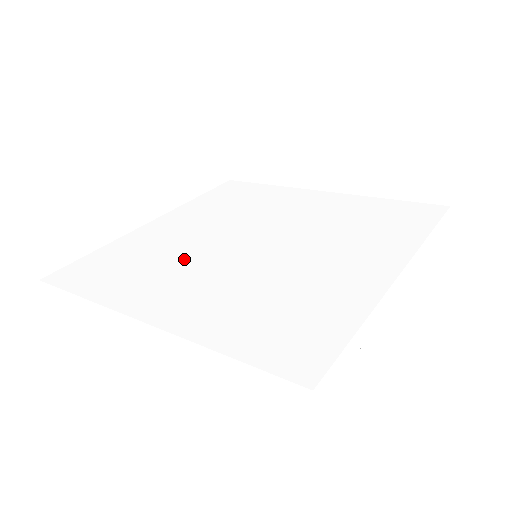
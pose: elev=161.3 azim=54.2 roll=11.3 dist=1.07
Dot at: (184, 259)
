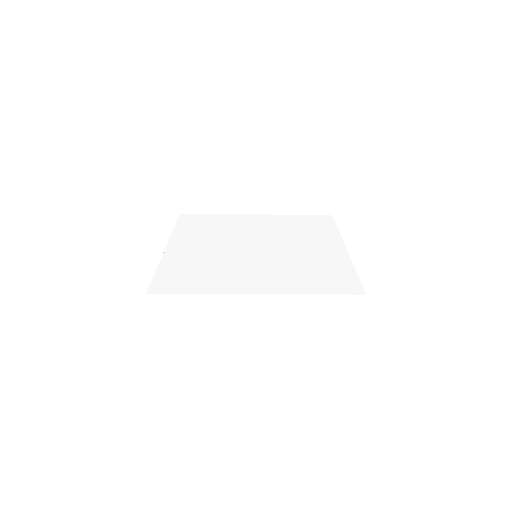
Dot at: (229, 263)
